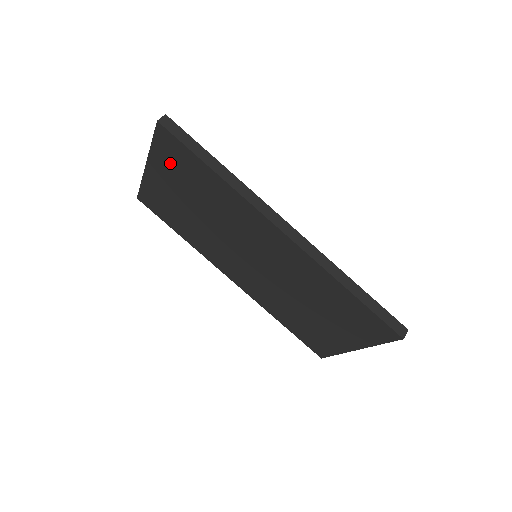
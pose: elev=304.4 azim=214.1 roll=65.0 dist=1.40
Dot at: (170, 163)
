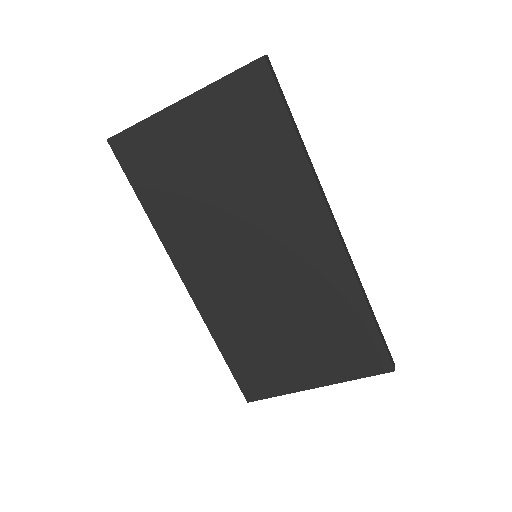
Dot at: (232, 110)
